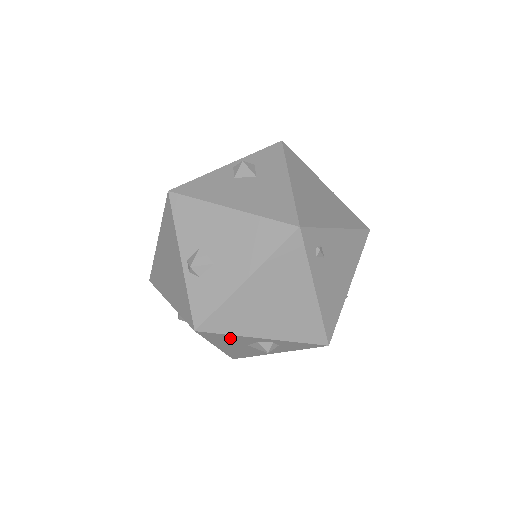
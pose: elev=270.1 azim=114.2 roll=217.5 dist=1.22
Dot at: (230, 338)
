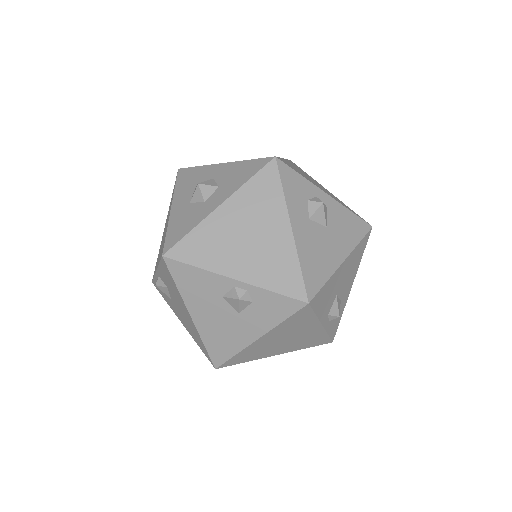
Dot at: occluded
